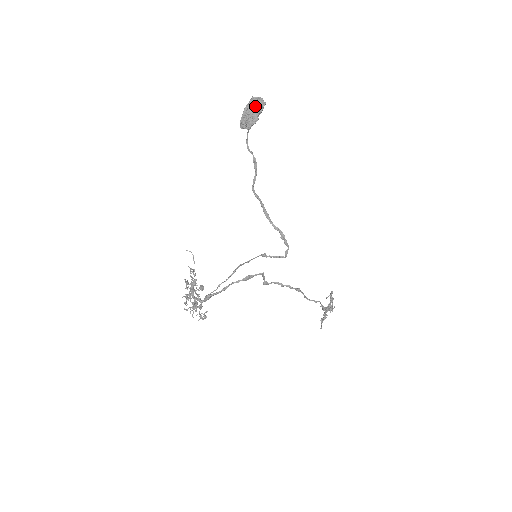
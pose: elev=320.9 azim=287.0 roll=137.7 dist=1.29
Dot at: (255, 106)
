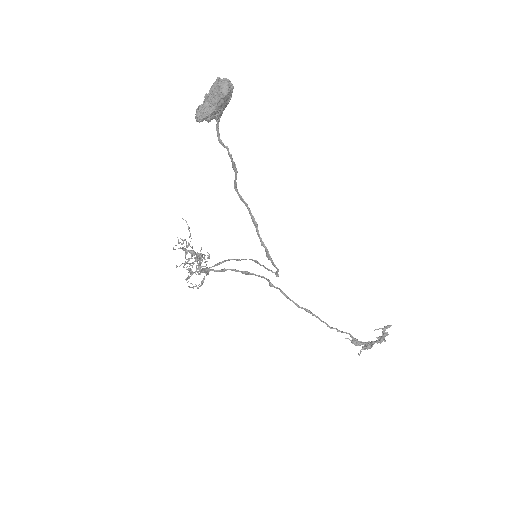
Dot at: (213, 94)
